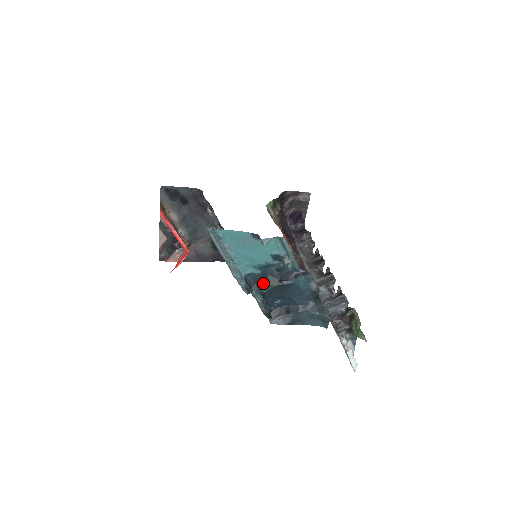
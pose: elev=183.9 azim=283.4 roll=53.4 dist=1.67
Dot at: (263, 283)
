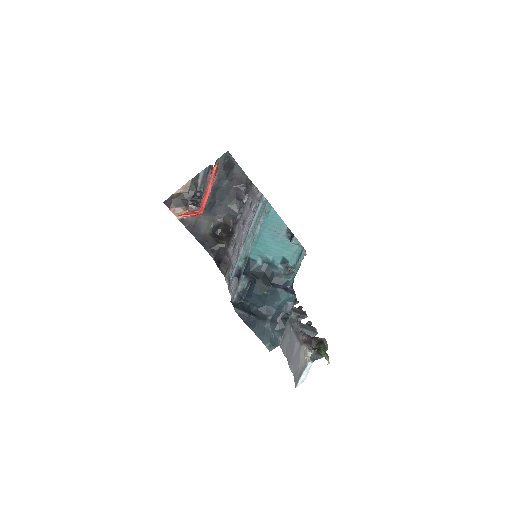
Dot at: (257, 275)
